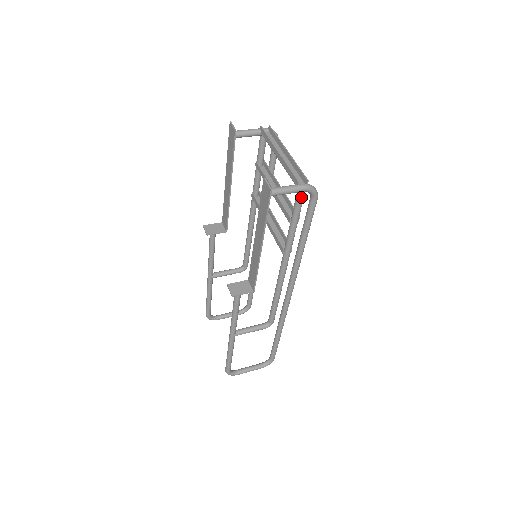
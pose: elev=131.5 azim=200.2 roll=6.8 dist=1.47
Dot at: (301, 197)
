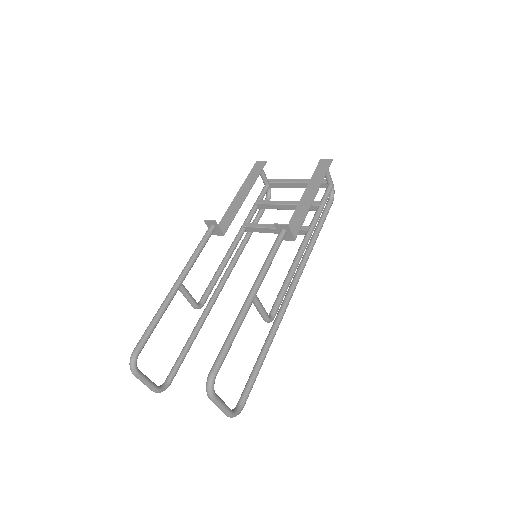
Dot at: (331, 189)
